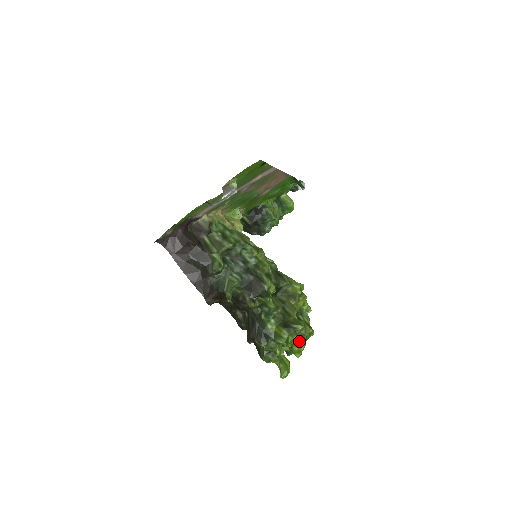
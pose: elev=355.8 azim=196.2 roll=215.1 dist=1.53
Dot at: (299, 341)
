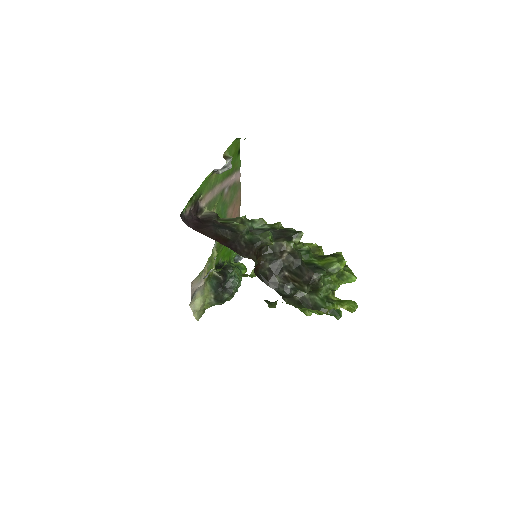
Dot at: (346, 269)
